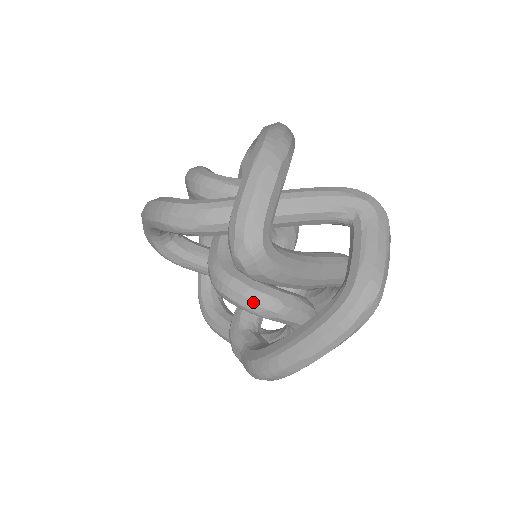
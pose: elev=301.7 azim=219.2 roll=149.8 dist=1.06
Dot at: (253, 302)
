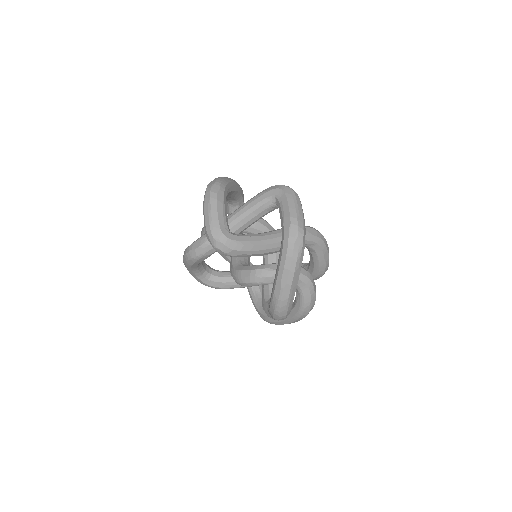
Dot at: (256, 277)
